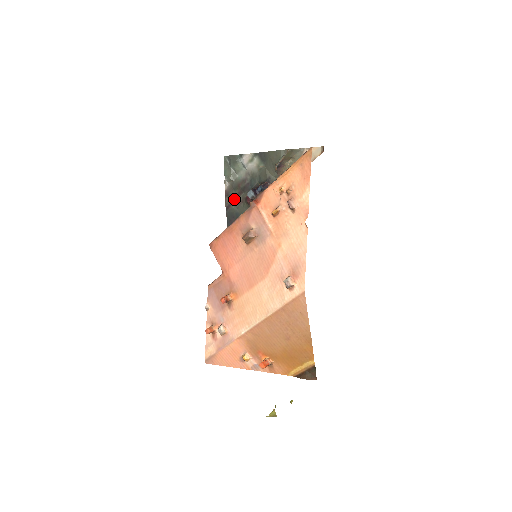
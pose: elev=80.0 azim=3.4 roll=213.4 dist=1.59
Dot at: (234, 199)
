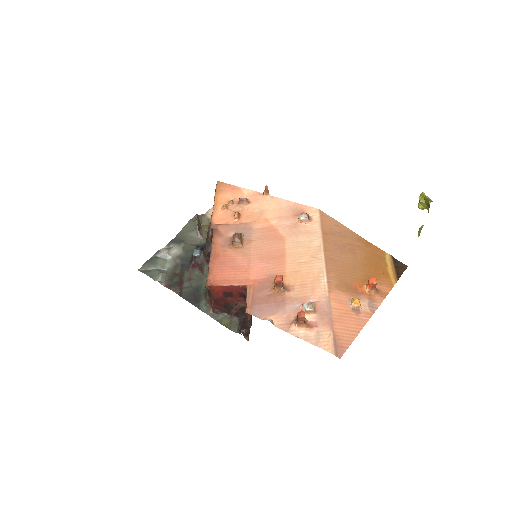
Dot at: (180, 283)
